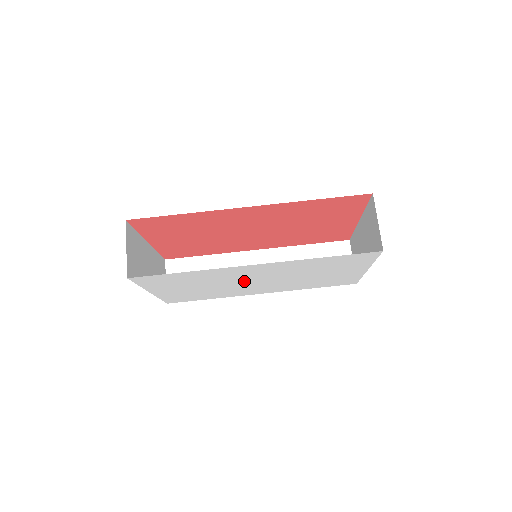
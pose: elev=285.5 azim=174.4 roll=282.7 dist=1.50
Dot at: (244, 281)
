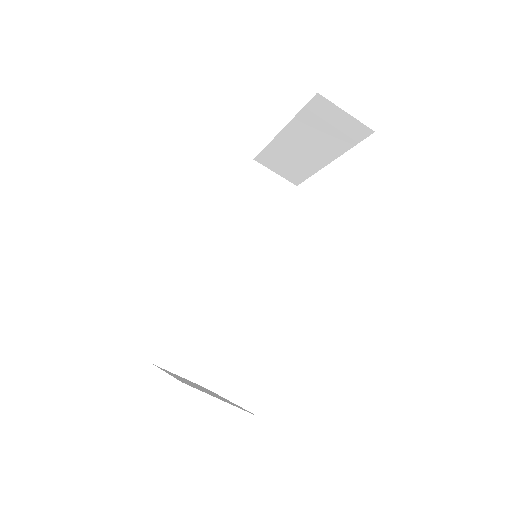
Dot at: occluded
